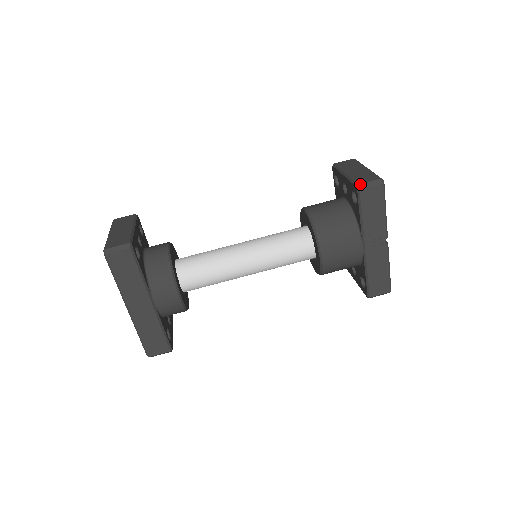
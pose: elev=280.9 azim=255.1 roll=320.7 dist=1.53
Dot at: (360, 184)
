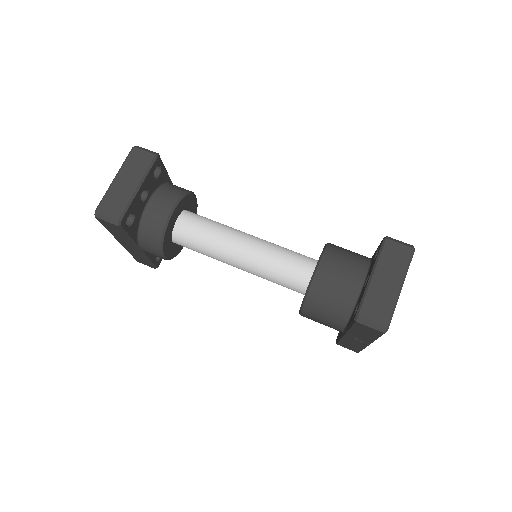
Dot at: (360, 318)
